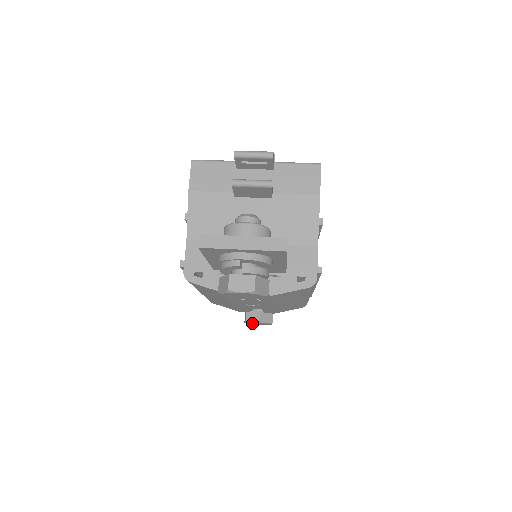
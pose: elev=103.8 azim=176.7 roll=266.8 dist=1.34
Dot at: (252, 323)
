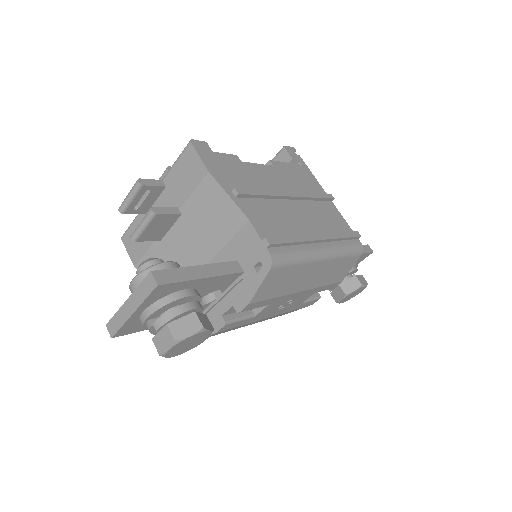
Dot at: (347, 298)
